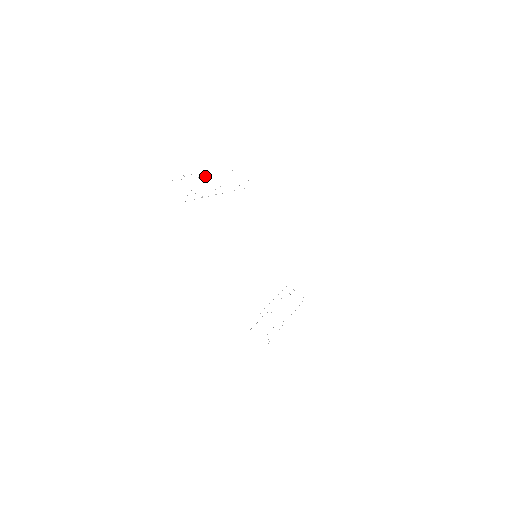
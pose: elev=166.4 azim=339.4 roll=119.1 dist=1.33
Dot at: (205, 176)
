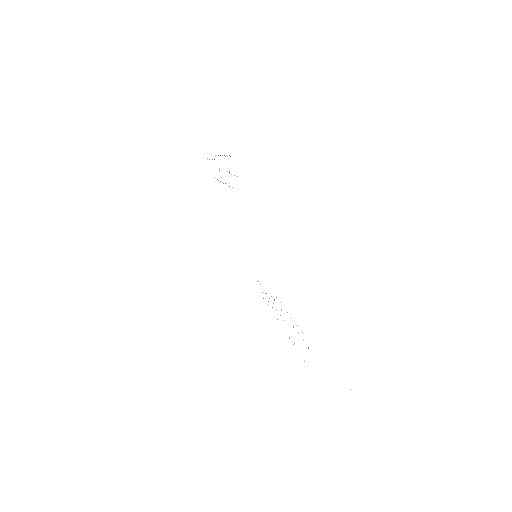
Dot at: occluded
